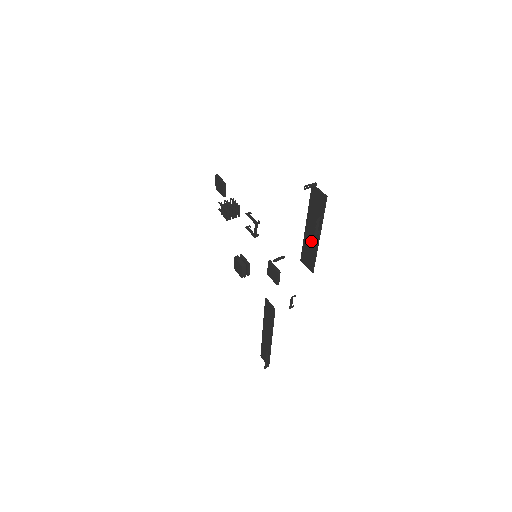
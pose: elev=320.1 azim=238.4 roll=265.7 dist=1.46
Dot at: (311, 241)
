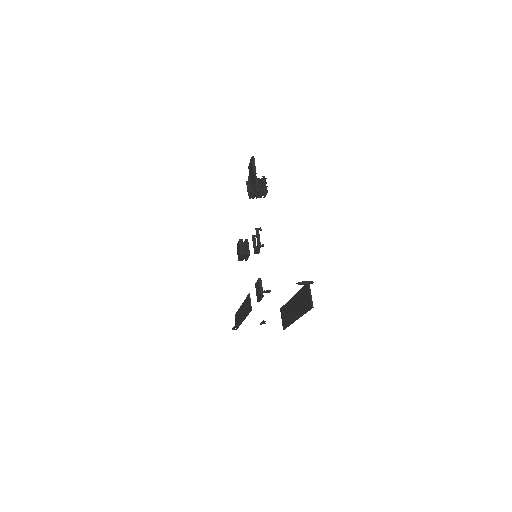
Dot at: (291, 312)
